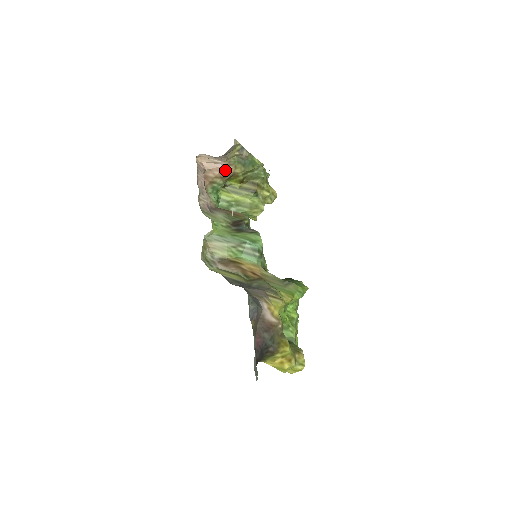
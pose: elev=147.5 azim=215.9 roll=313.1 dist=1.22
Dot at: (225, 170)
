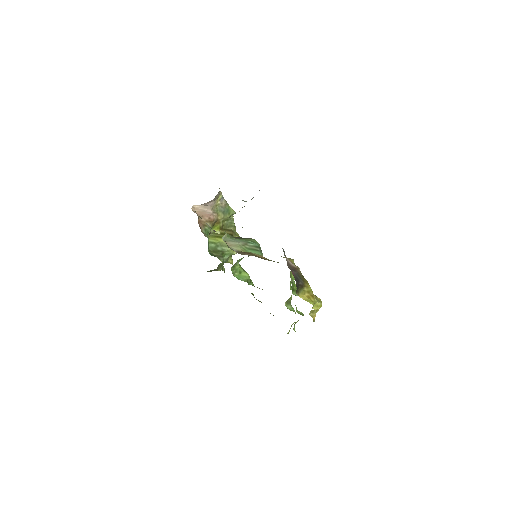
Dot at: (212, 216)
